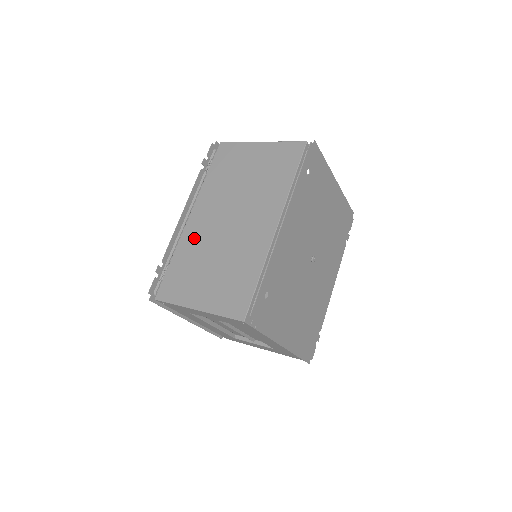
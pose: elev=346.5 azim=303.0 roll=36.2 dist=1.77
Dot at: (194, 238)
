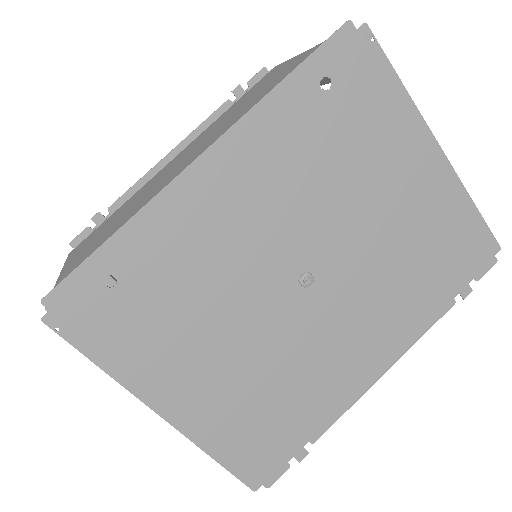
Dot at: (149, 184)
